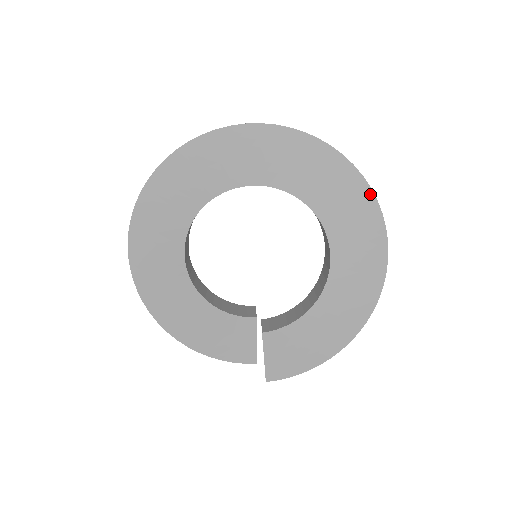
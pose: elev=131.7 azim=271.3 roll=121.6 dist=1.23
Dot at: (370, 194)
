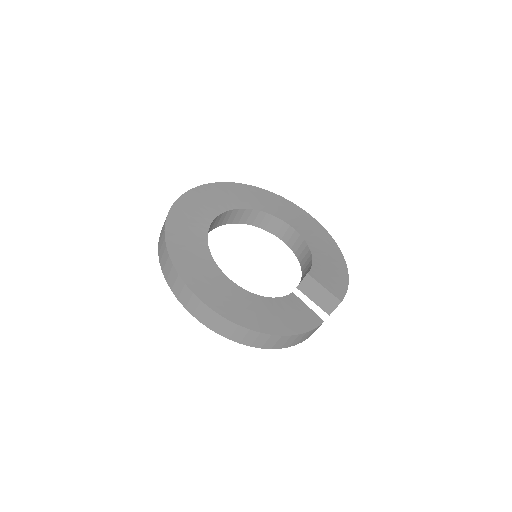
Dot at: (271, 193)
